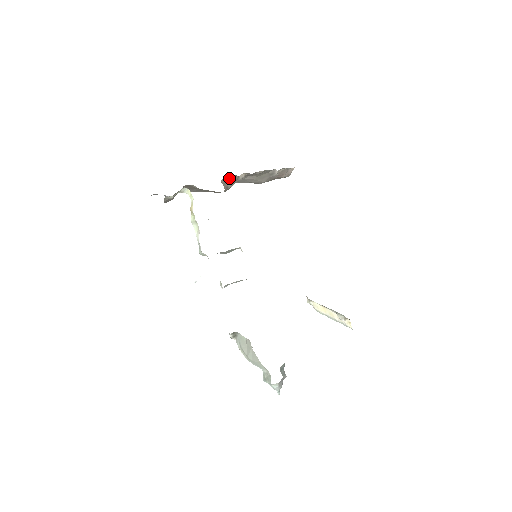
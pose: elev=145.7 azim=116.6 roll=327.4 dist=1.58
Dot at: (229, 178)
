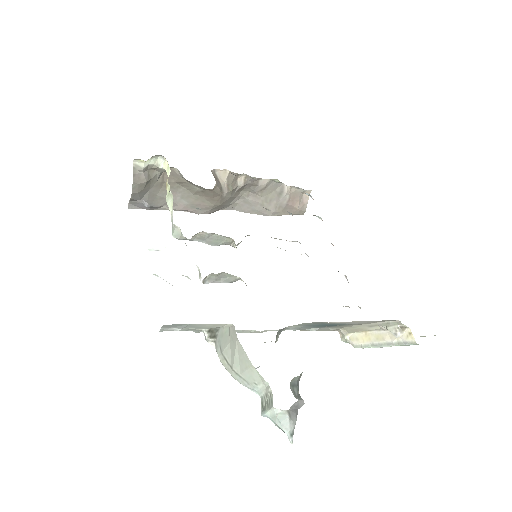
Dot at: (223, 174)
